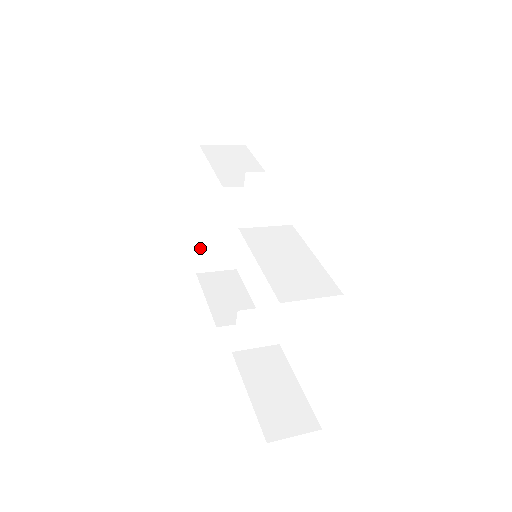
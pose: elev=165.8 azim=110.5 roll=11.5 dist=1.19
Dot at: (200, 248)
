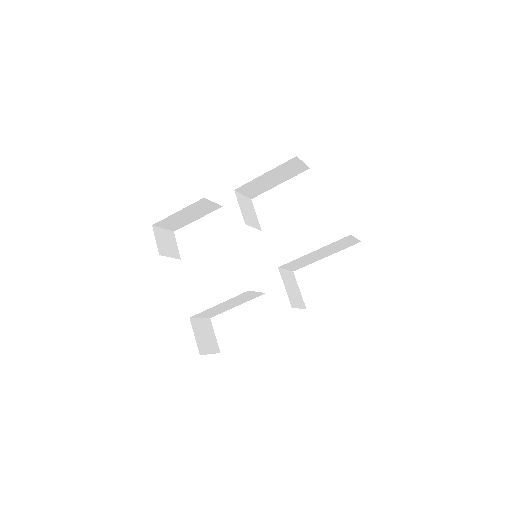
Dot at: (193, 329)
